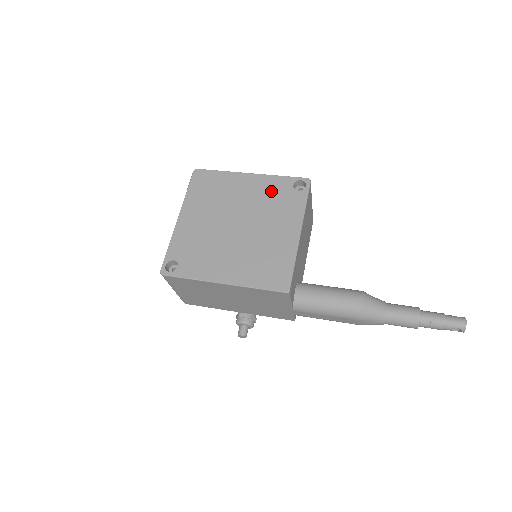
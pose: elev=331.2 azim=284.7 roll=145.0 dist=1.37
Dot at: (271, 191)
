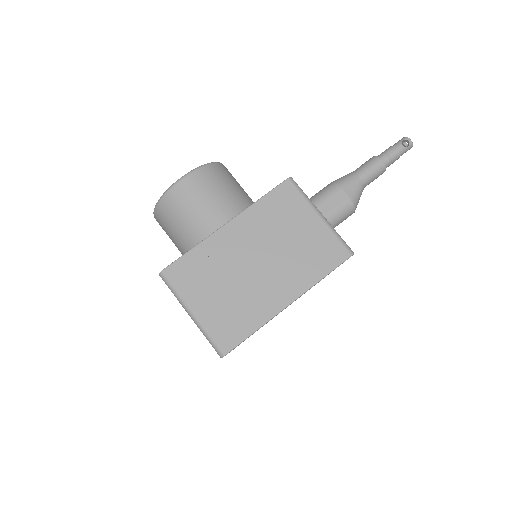
Dot at: occluded
